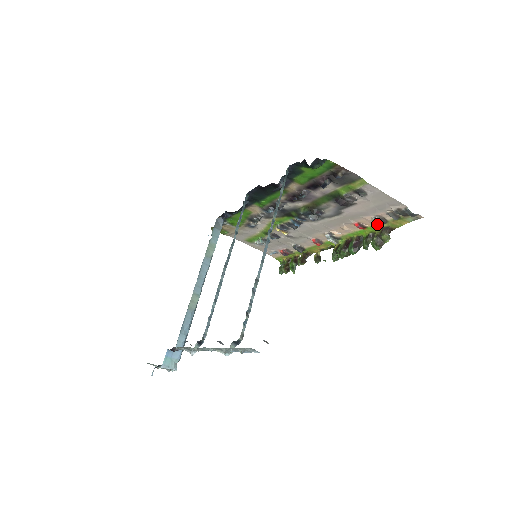
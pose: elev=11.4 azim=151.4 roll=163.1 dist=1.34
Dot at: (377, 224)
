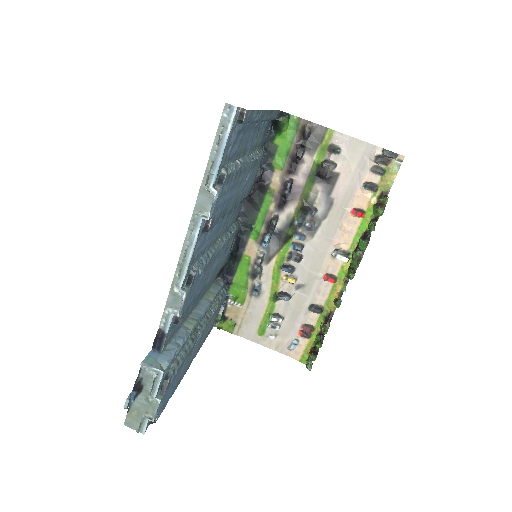
Dot at: (371, 198)
